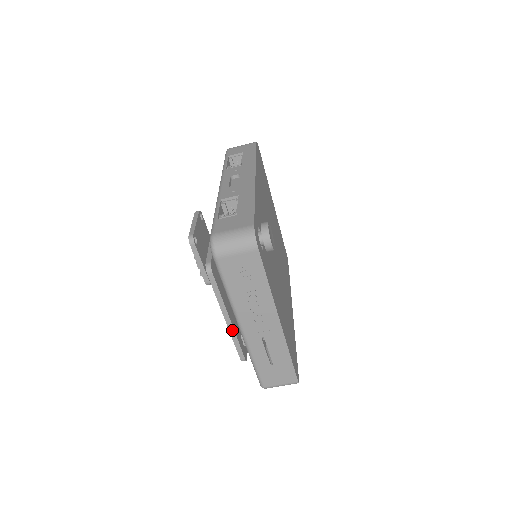
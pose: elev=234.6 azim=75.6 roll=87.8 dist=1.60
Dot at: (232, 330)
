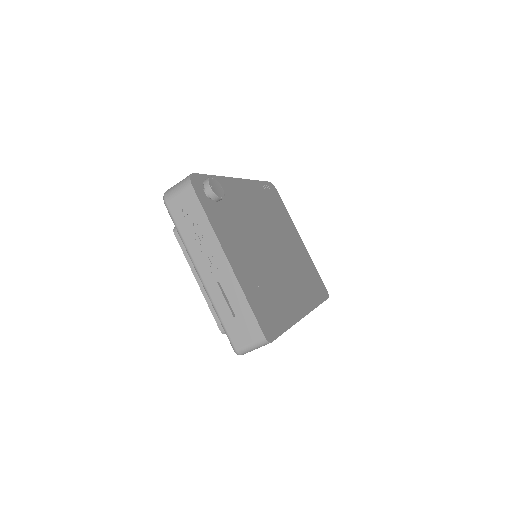
Dot at: (205, 292)
